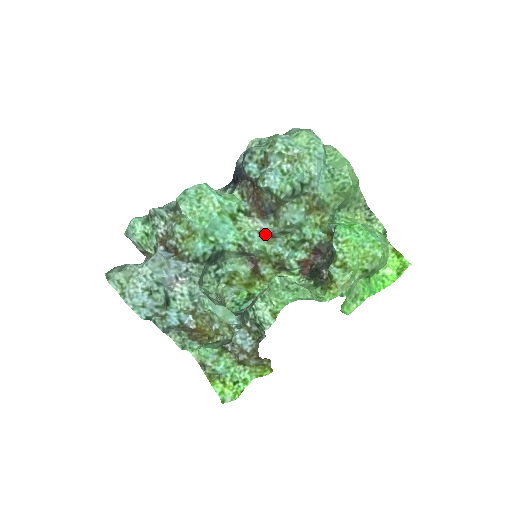
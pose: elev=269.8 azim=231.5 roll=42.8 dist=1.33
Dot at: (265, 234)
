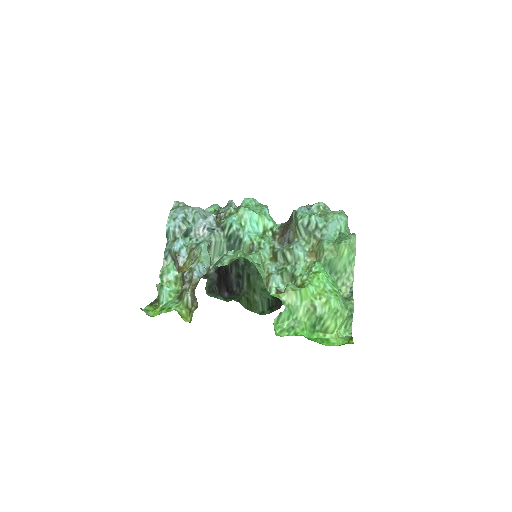
Dot at: (273, 251)
